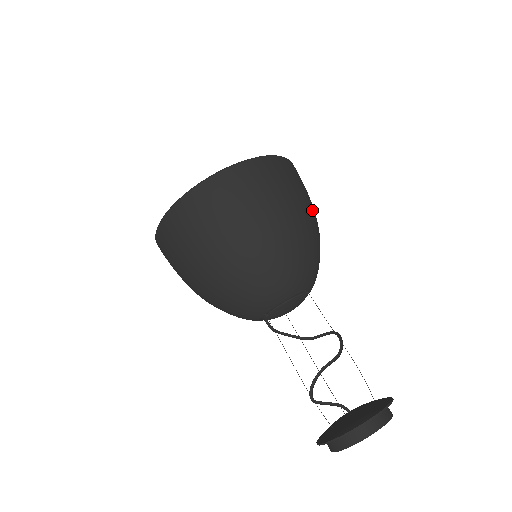
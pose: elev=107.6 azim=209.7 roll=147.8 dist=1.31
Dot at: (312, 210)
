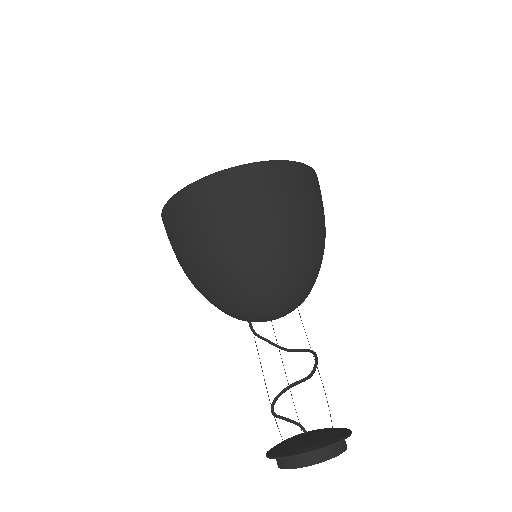
Dot at: (322, 226)
